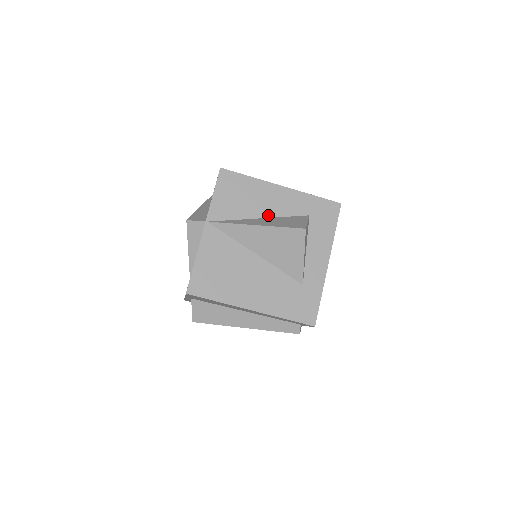
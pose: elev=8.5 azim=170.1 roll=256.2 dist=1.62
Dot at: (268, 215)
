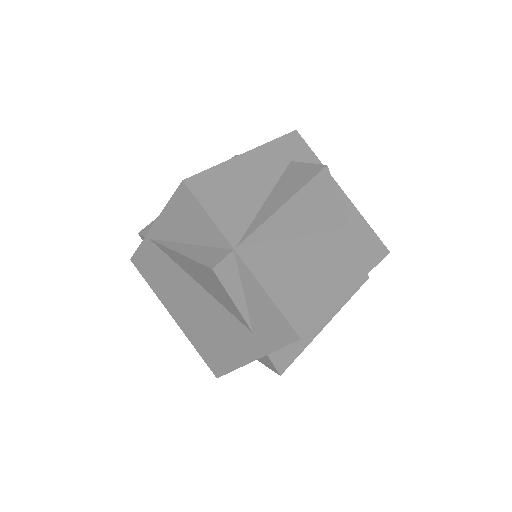
Dot at: (268, 190)
